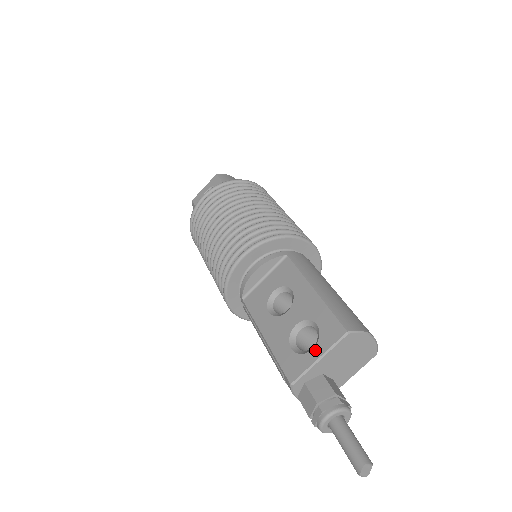
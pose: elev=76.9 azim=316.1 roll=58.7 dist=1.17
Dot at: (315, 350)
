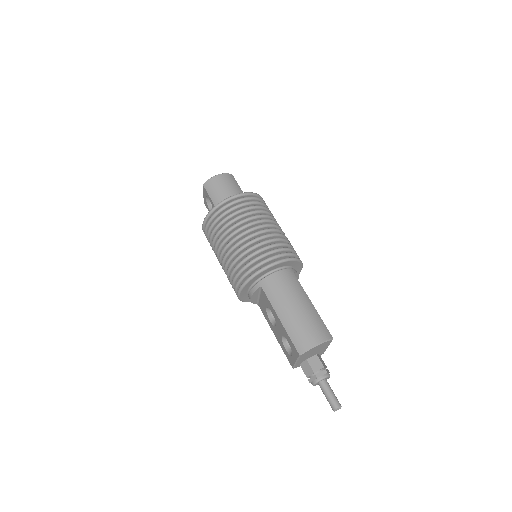
Dot at: (293, 357)
